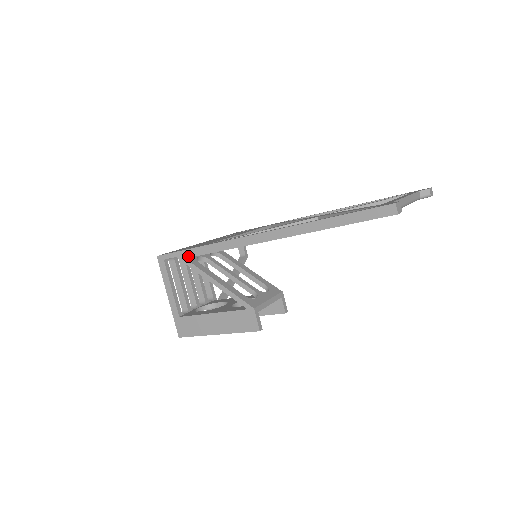
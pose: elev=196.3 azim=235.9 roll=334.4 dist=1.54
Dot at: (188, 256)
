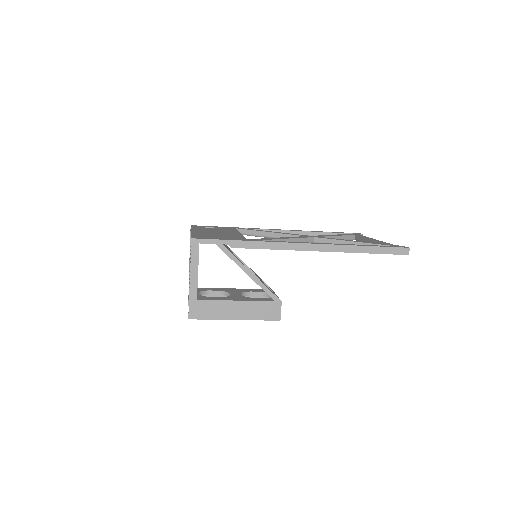
Dot at: (230, 246)
